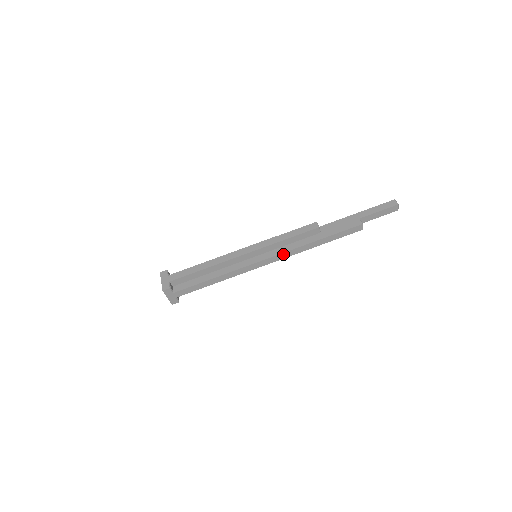
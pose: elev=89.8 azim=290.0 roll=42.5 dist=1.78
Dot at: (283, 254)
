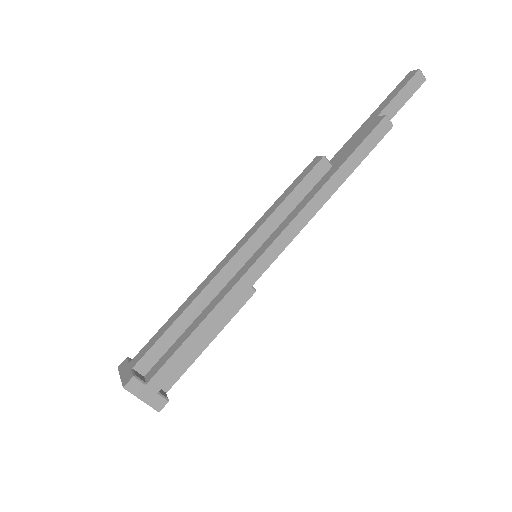
Dot at: (293, 223)
